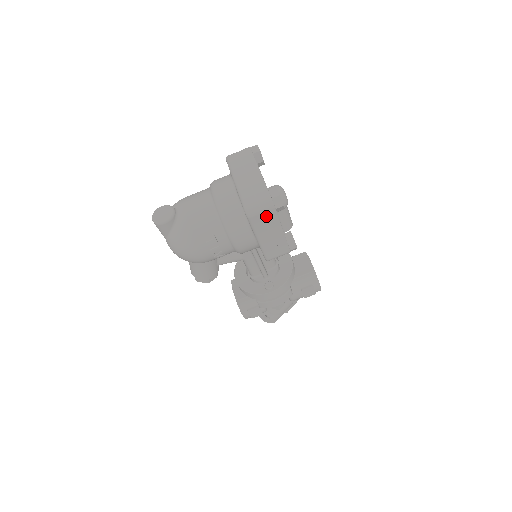
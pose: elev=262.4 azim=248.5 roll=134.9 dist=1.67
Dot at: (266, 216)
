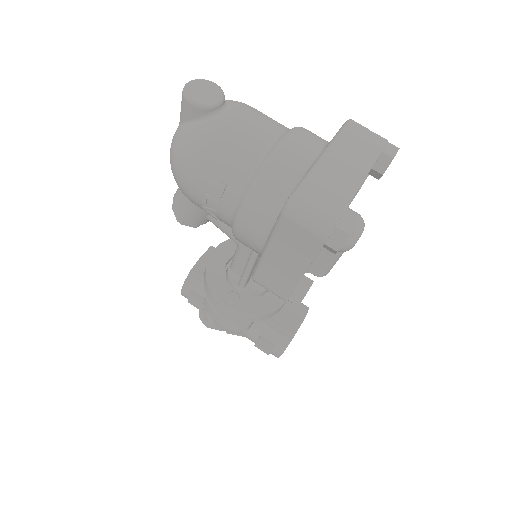
Dot at: (304, 237)
